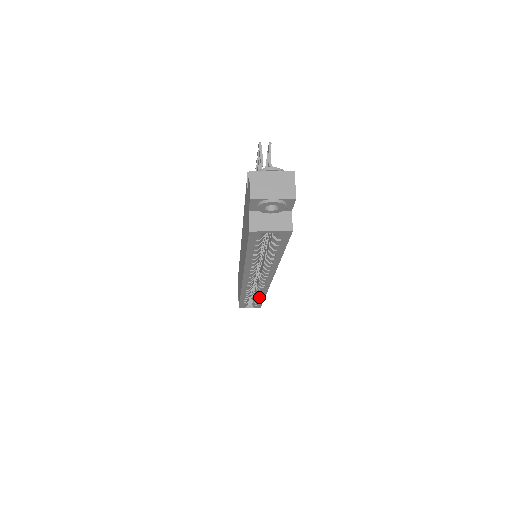
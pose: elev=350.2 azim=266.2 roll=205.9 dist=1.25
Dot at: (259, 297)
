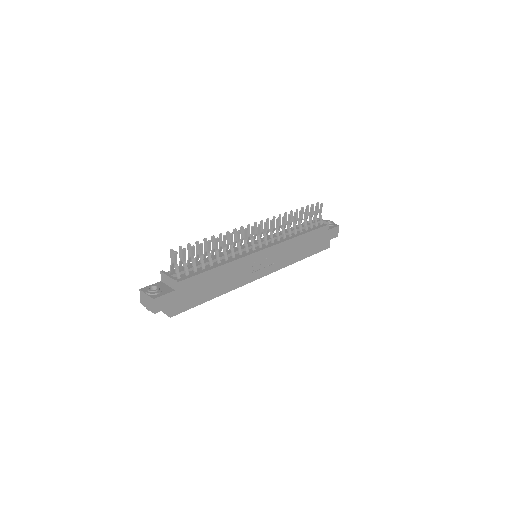
Dot at: occluded
